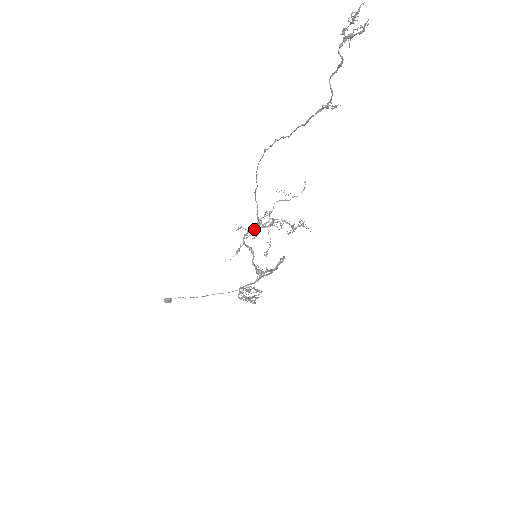
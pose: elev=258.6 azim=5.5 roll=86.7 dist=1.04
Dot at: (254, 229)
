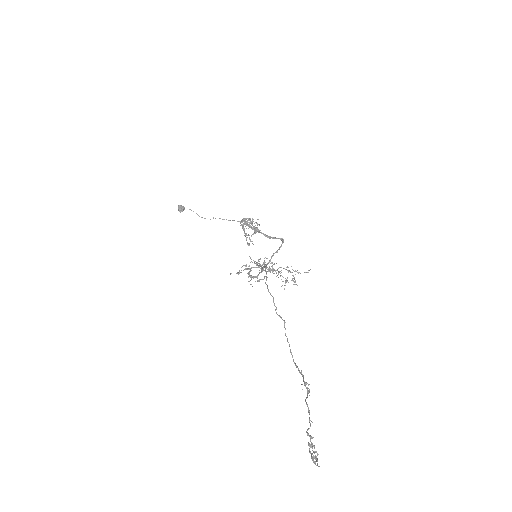
Dot at: occluded
